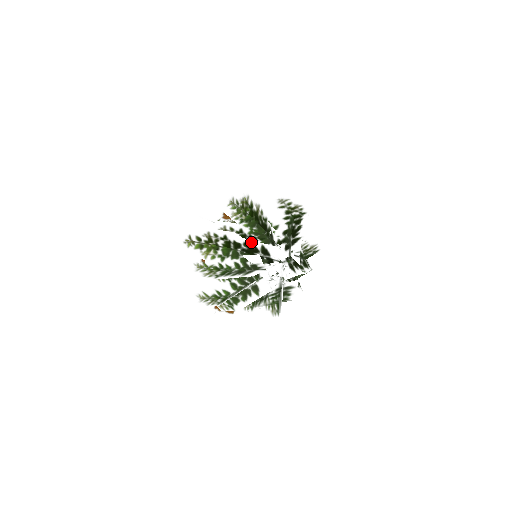
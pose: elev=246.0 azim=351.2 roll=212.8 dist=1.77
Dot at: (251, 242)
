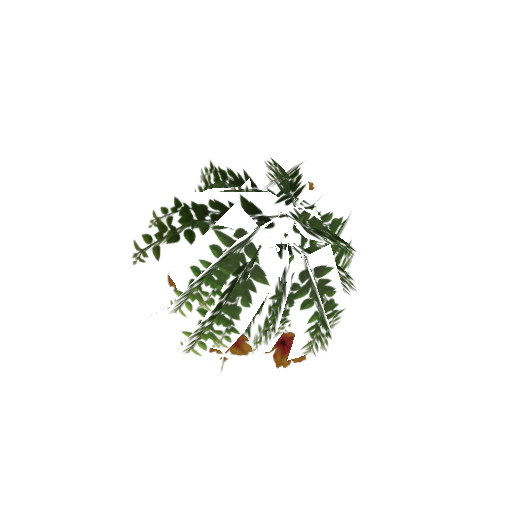
Dot at: (220, 196)
